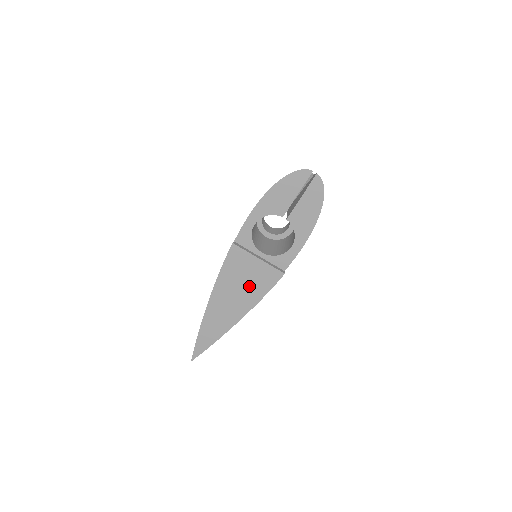
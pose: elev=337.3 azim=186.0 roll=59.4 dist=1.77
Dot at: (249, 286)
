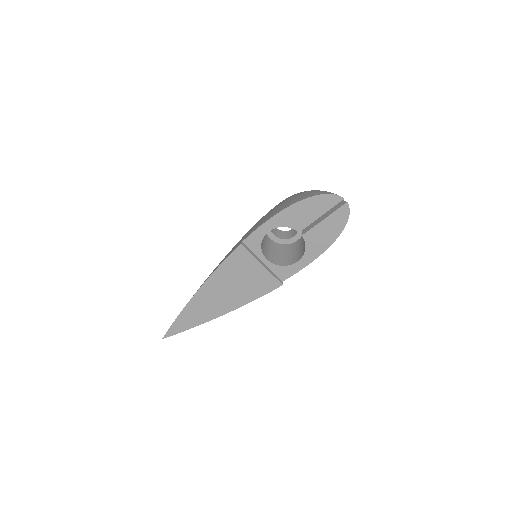
Dot at: (244, 287)
